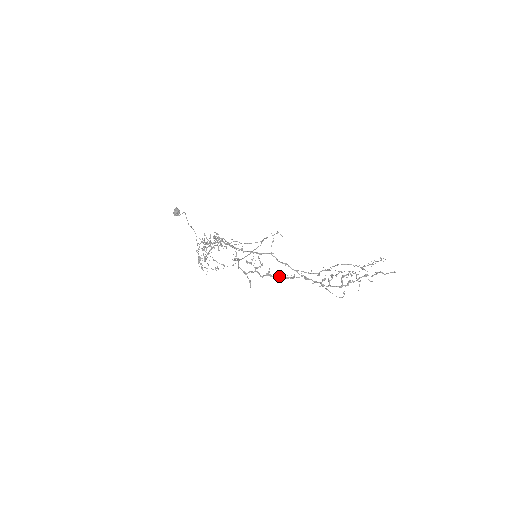
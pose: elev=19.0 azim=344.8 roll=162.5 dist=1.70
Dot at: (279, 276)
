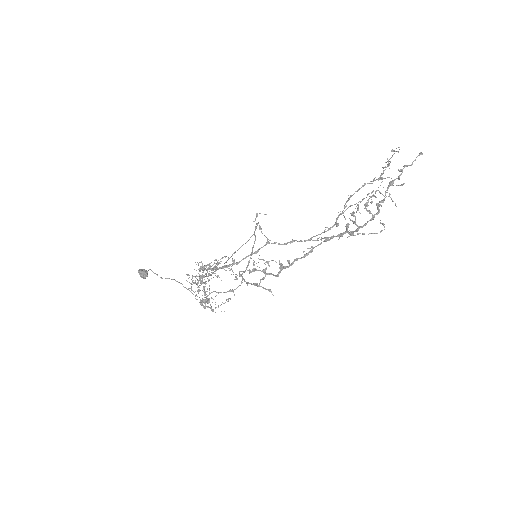
Dot at: (295, 260)
